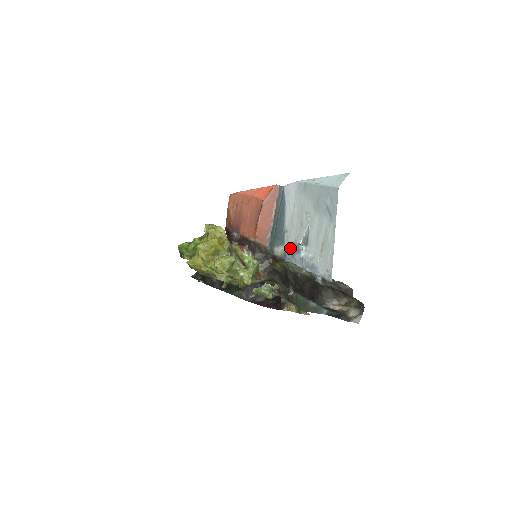
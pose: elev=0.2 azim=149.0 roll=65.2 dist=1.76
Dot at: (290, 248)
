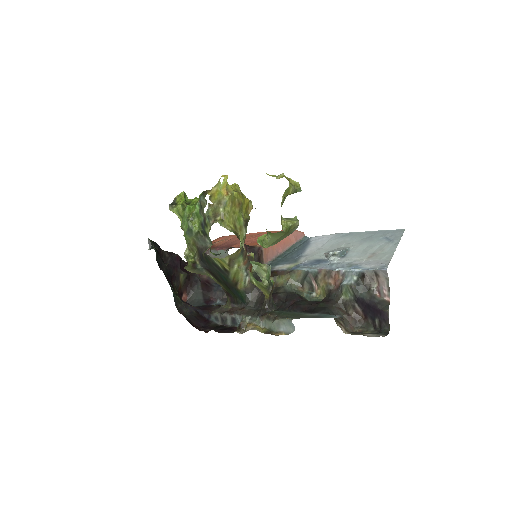
Dot at: (310, 262)
